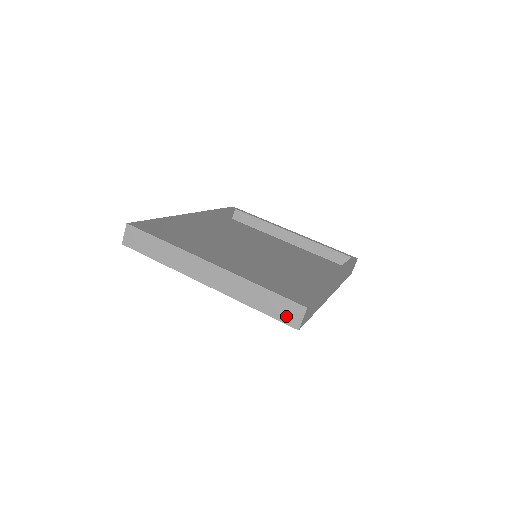
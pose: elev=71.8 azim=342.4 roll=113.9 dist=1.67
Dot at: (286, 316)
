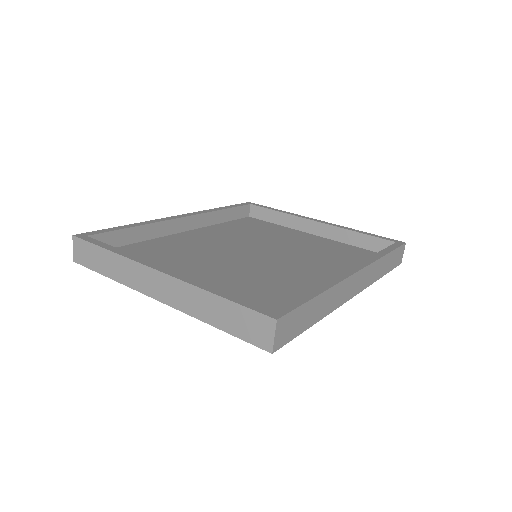
Dot at: (253, 334)
